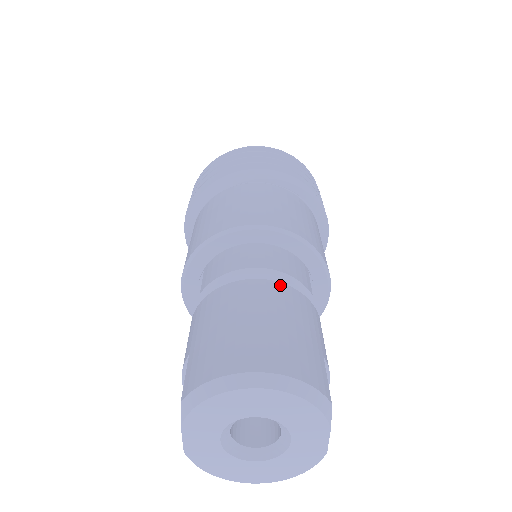
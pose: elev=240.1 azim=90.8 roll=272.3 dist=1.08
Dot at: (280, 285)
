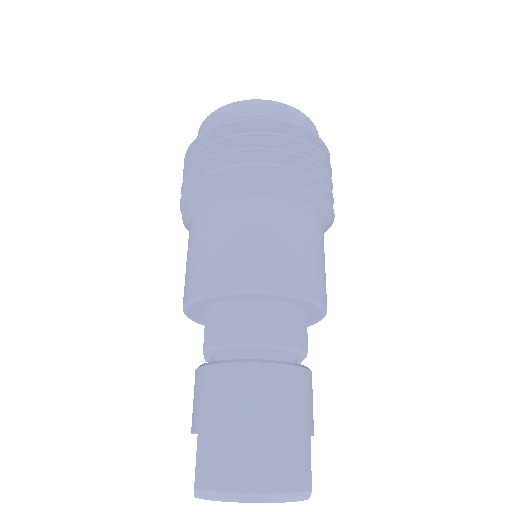
Dot at: (279, 368)
